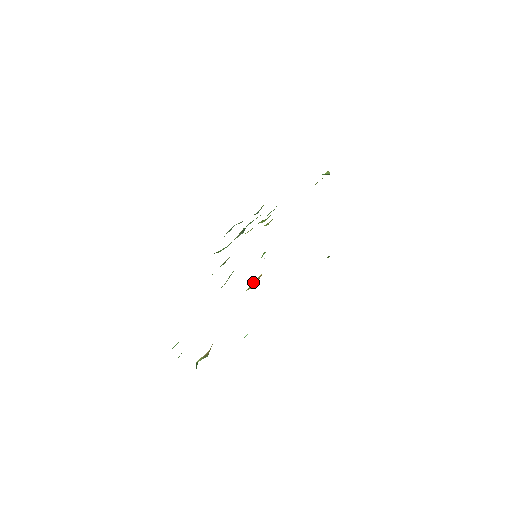
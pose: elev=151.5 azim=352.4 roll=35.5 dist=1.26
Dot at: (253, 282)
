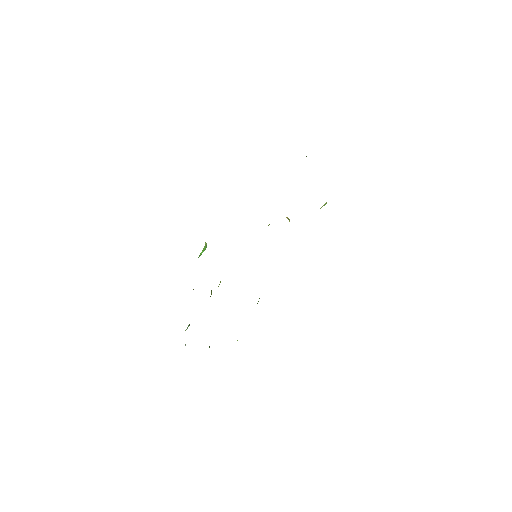
Dot at: occluded
